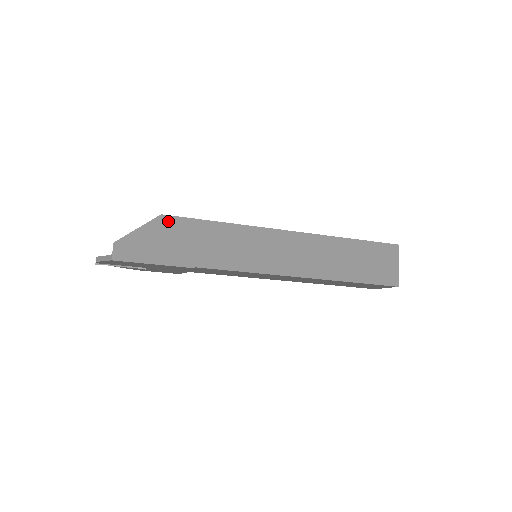
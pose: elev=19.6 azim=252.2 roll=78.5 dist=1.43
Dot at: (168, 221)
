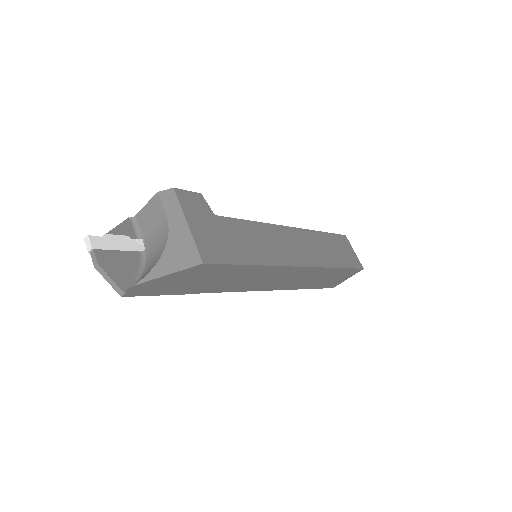
Dot at: (205, 268)
